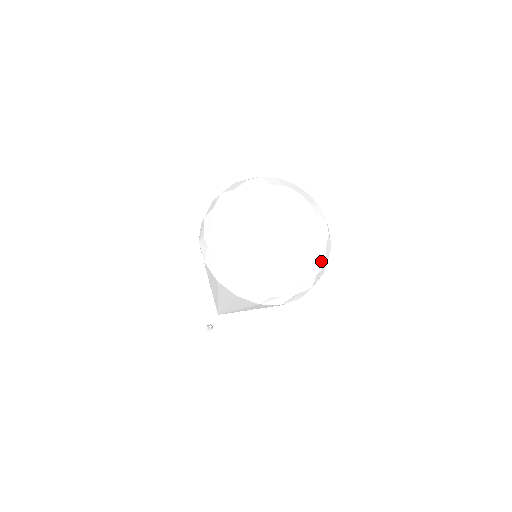
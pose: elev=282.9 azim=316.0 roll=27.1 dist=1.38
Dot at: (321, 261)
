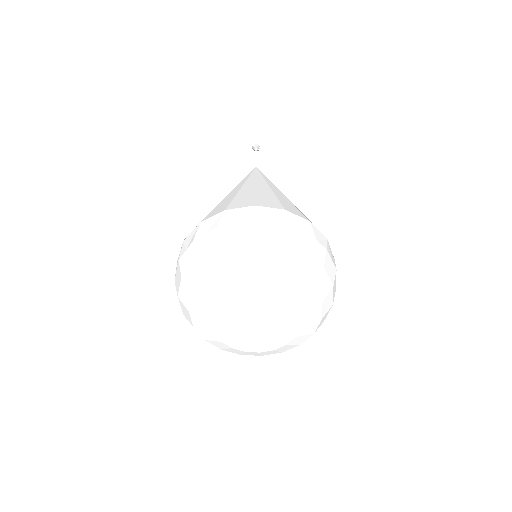
Dot at: (327, 303)
